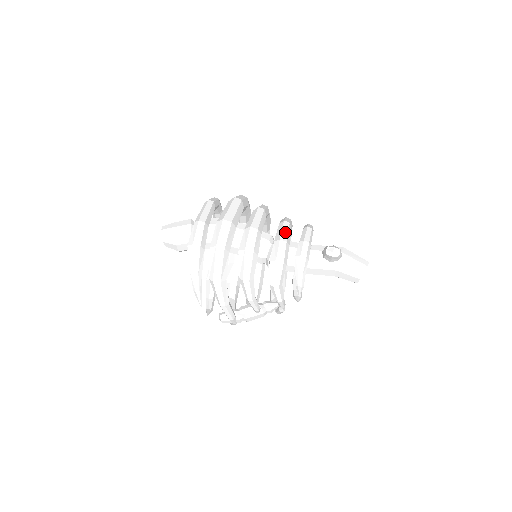
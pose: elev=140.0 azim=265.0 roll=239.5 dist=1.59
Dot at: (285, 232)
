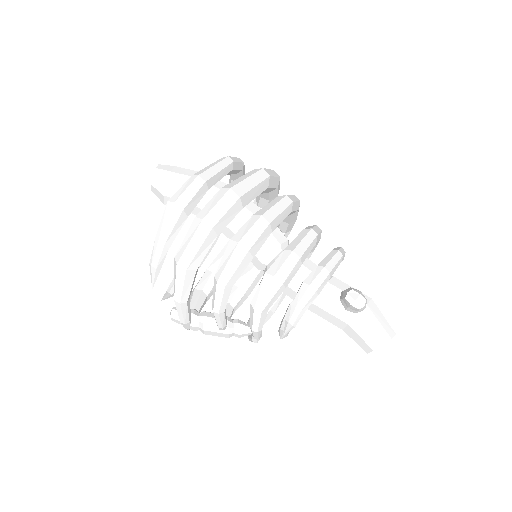
Dot at: (305, 244)
